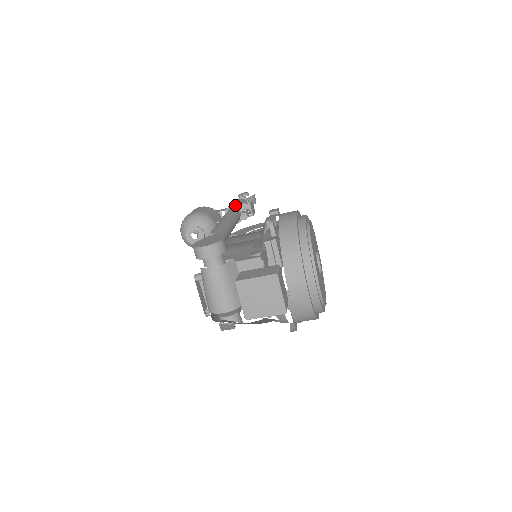
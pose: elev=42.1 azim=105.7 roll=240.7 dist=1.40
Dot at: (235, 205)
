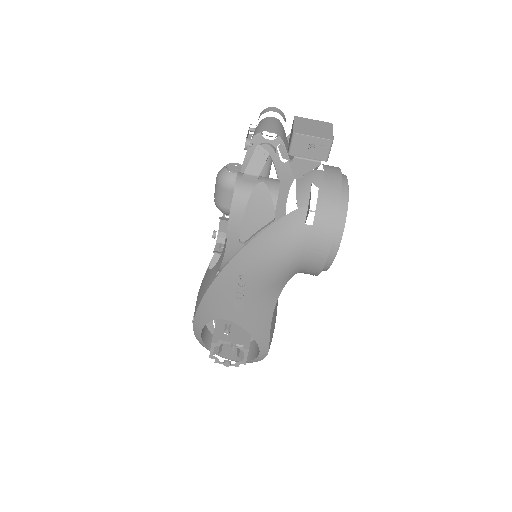
Dot at: occluded
